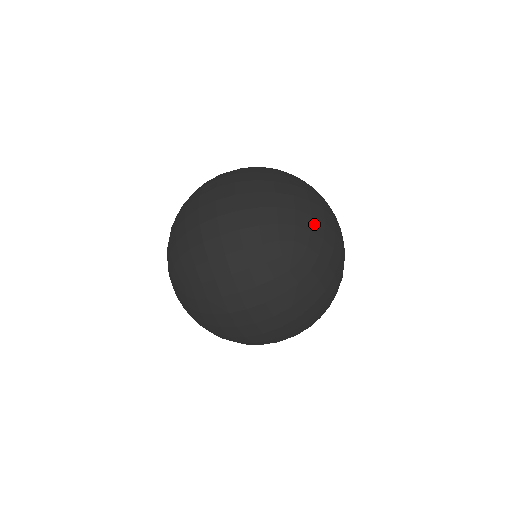
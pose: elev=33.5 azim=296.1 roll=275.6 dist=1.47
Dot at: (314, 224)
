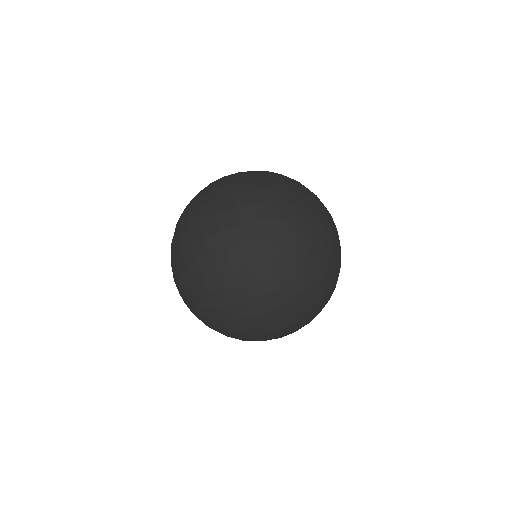
Dot at: (314, 232)
